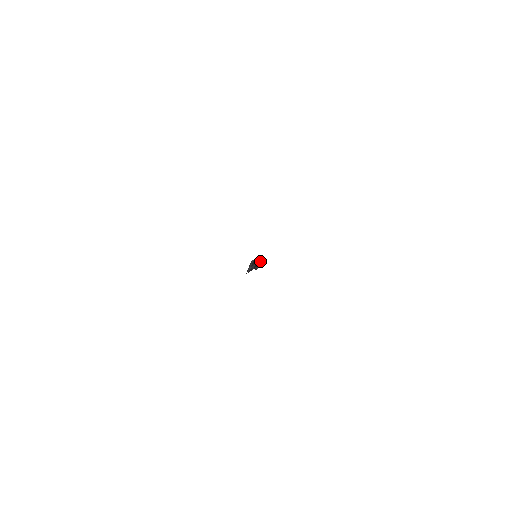
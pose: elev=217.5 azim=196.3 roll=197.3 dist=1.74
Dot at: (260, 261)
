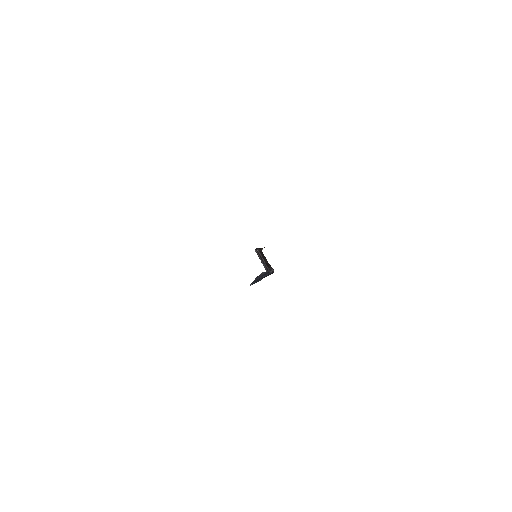
Dot at: (267, 262)
